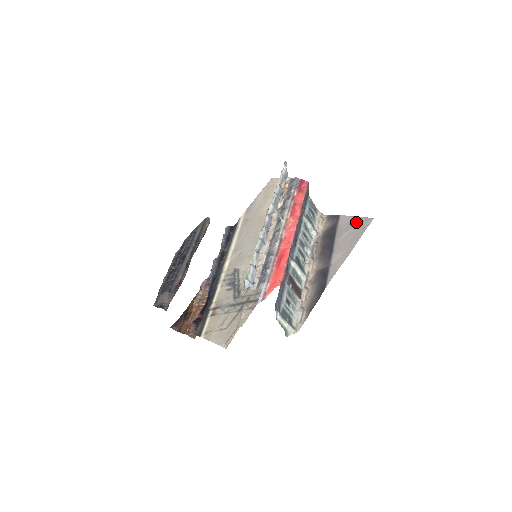
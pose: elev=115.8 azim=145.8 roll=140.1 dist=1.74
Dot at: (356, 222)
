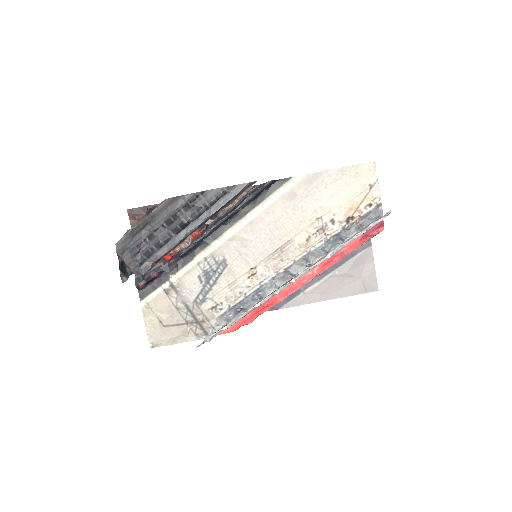
Dot at: (367, 275)
